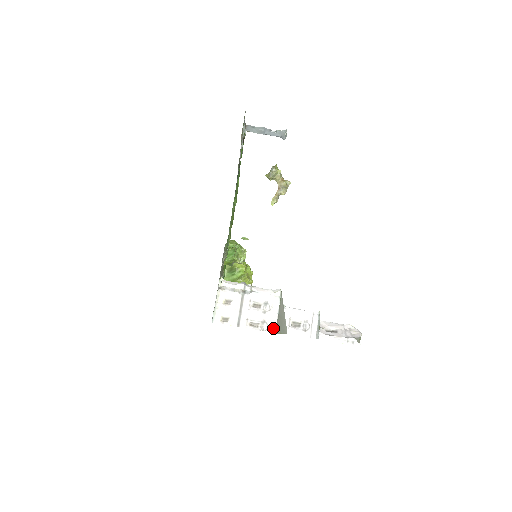
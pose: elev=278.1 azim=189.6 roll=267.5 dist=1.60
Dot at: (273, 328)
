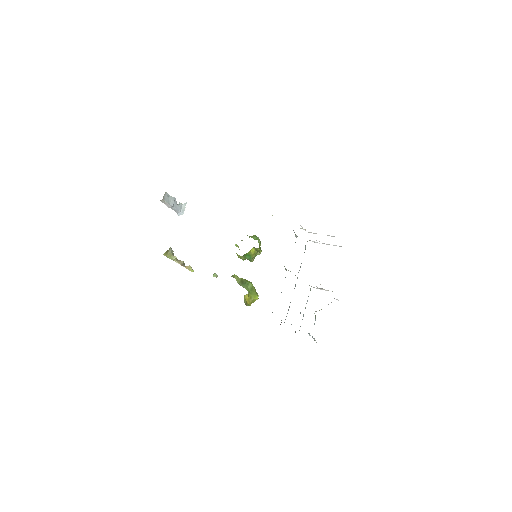
Dot at: (339, 246)
